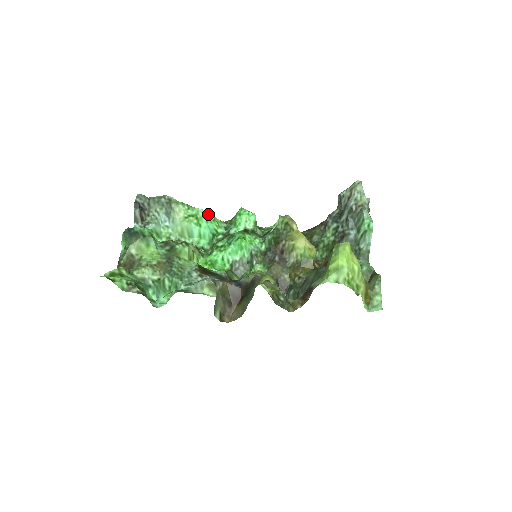
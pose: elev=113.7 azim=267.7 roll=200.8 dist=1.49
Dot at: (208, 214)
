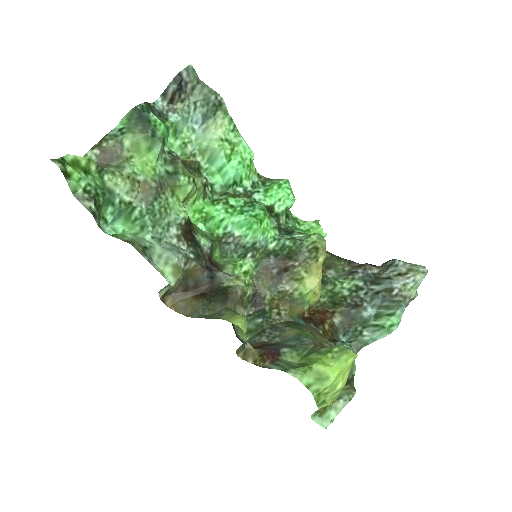
Dot at: (248, 154)
